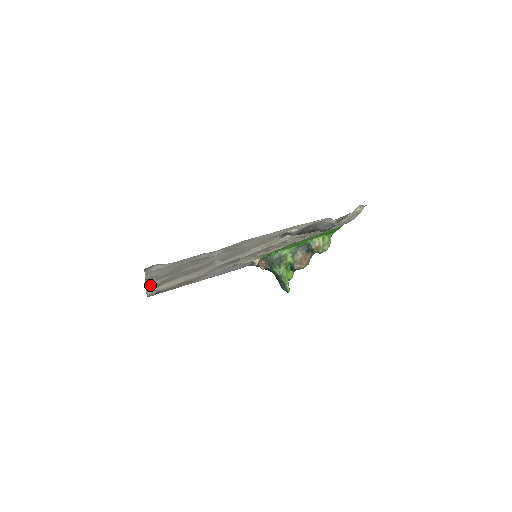
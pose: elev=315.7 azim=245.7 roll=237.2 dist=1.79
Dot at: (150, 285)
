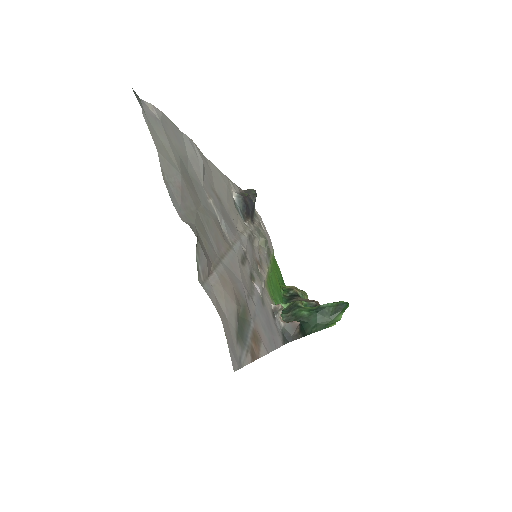
Dot at: occluded
